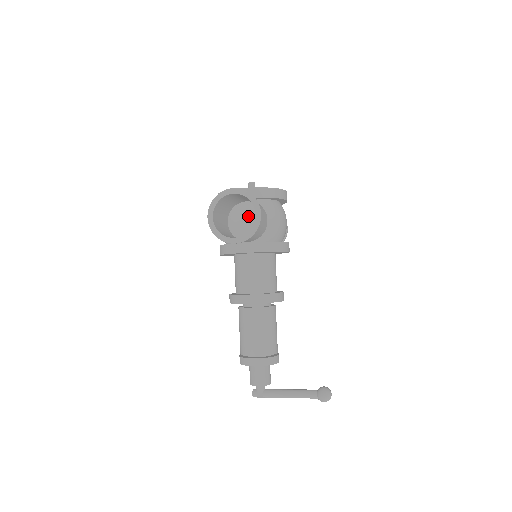
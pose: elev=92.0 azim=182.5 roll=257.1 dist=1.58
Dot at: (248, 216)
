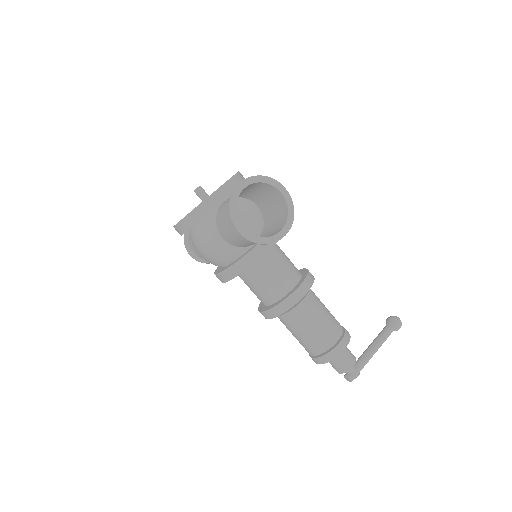
Dot at: (242, 214)
